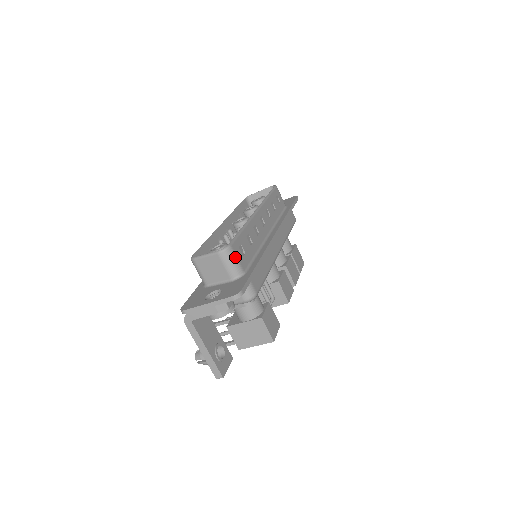
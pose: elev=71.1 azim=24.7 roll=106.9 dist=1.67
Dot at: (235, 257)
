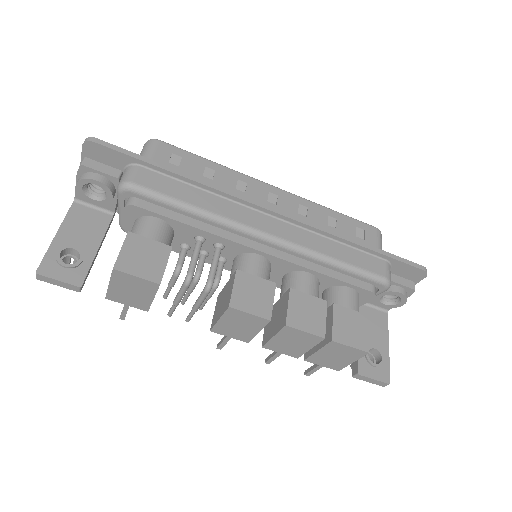
Dot at: (152, 150)
